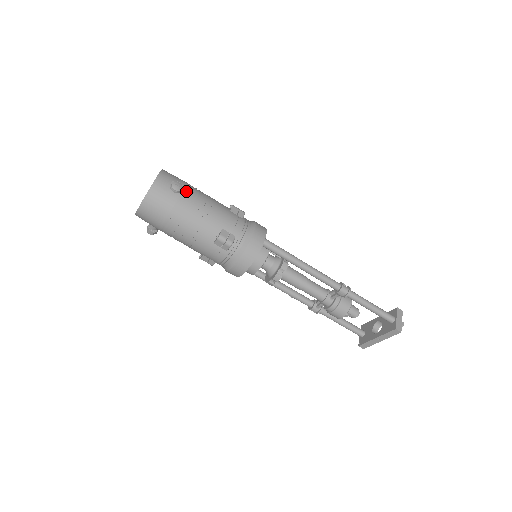
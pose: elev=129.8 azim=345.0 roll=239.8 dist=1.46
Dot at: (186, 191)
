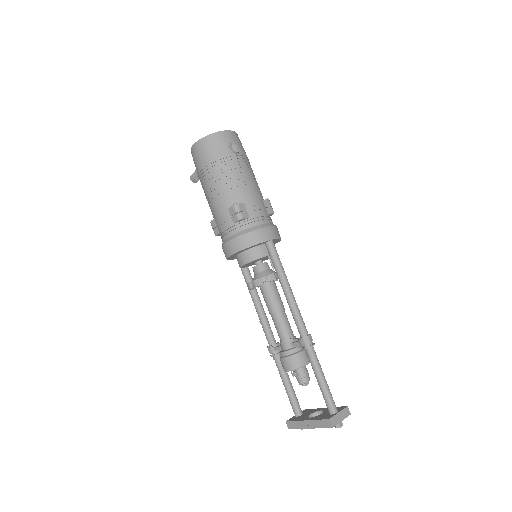
Dot at: (240, 156)
